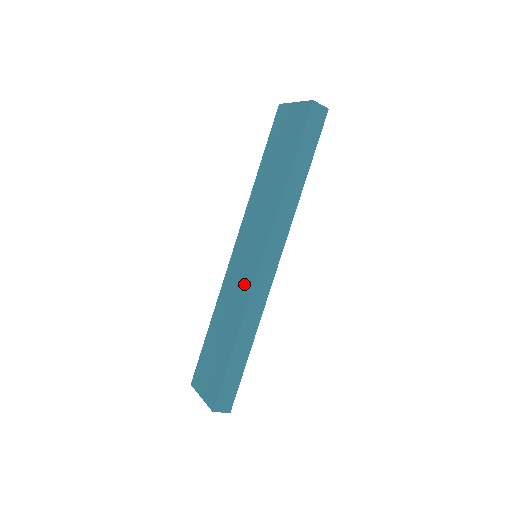
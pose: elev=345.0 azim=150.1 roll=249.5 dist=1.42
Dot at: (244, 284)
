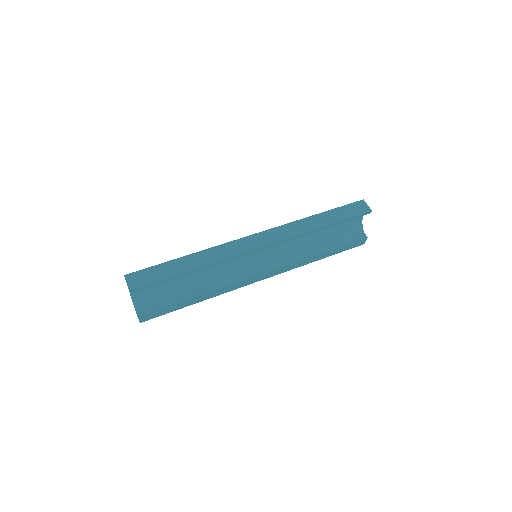
Dot at: occluded
